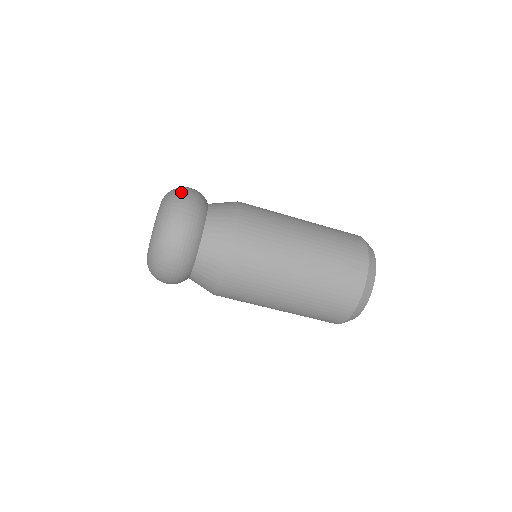
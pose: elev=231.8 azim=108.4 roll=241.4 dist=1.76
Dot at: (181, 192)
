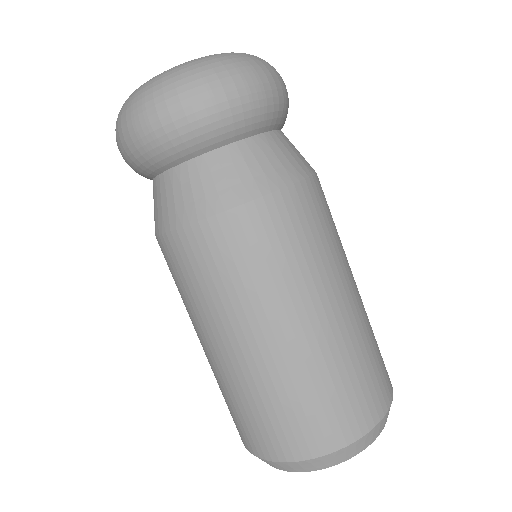
Dot at: occluded
